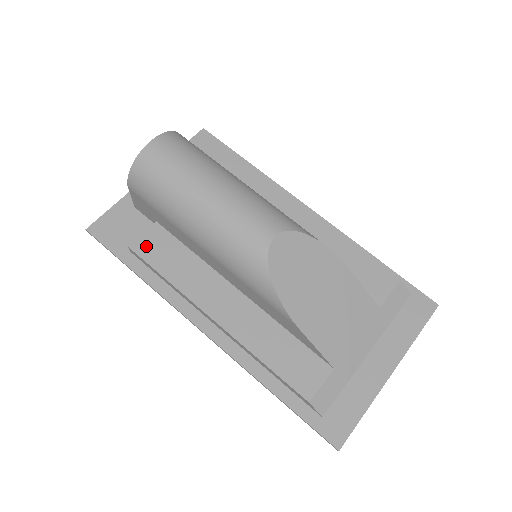
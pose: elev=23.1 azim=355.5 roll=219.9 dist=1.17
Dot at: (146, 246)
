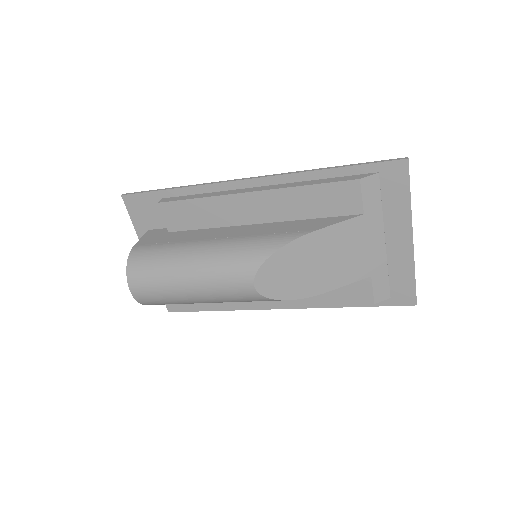
Dot at: occluded
